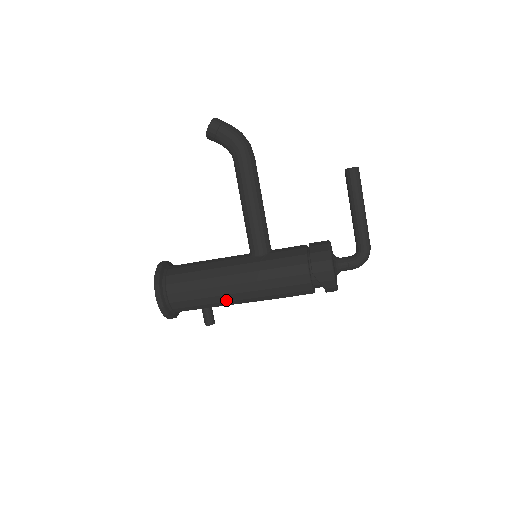
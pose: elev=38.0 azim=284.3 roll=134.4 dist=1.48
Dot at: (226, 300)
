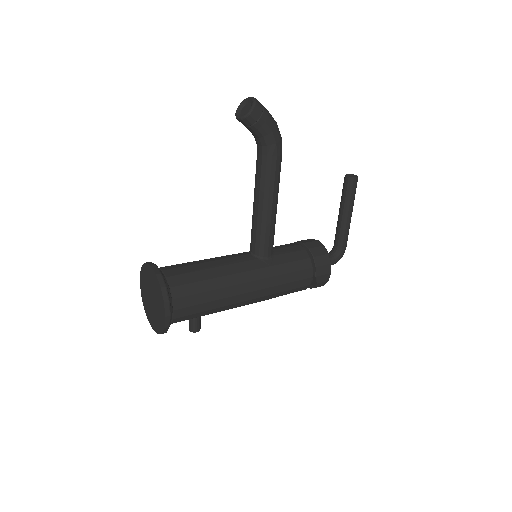
Dot at: (232, 307)
